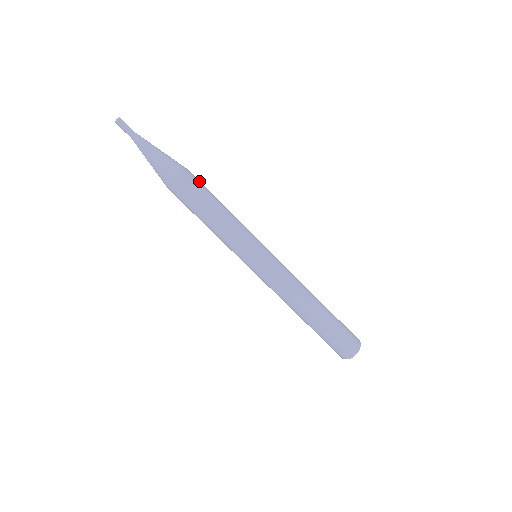
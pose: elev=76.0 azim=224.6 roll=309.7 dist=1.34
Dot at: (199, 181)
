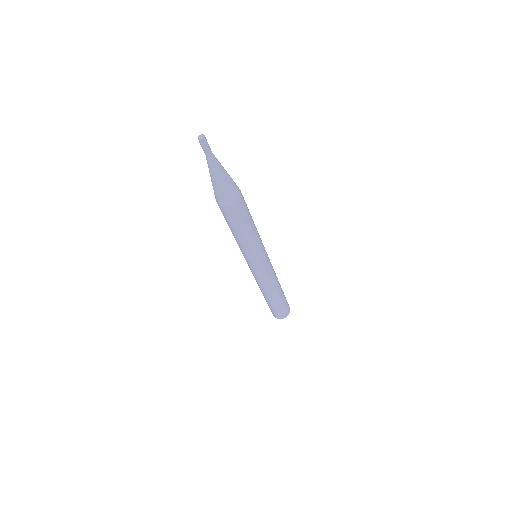
Dot at: occluded
